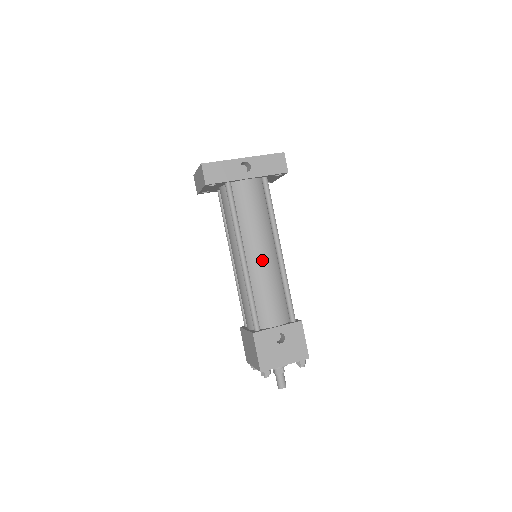
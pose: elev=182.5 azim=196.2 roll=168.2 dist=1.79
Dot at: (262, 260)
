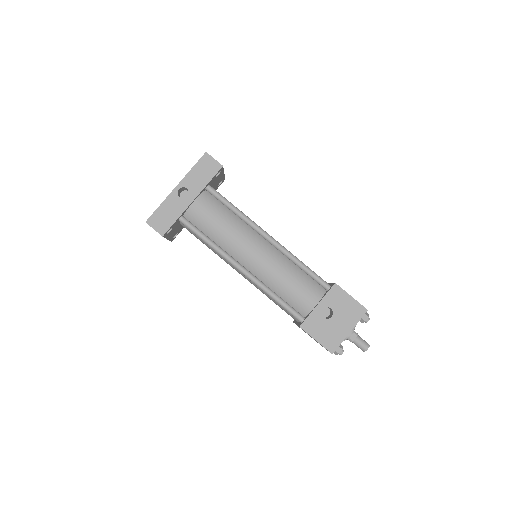
Dot at: (260, 259)
